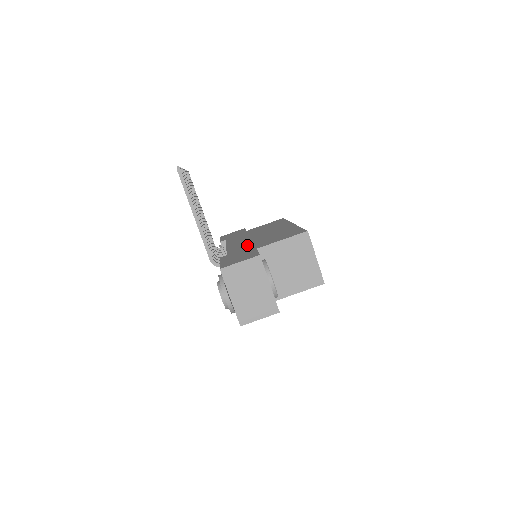
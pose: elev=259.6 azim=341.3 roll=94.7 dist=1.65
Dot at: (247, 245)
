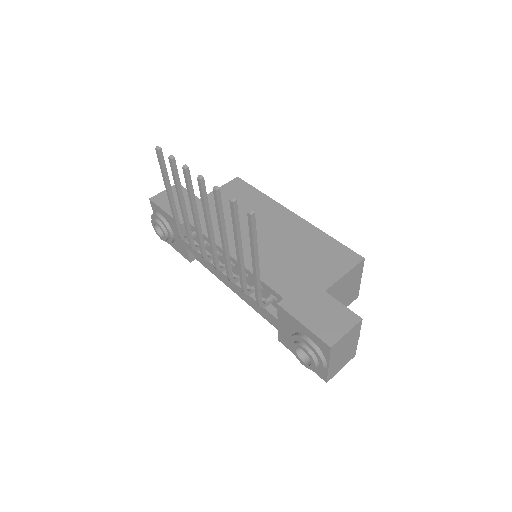
Dot at: (285, 269)
